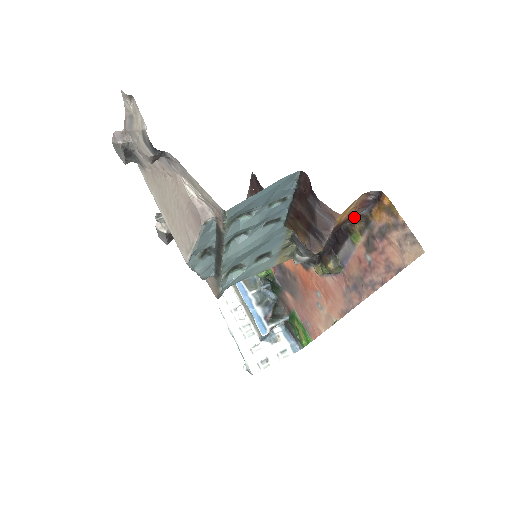
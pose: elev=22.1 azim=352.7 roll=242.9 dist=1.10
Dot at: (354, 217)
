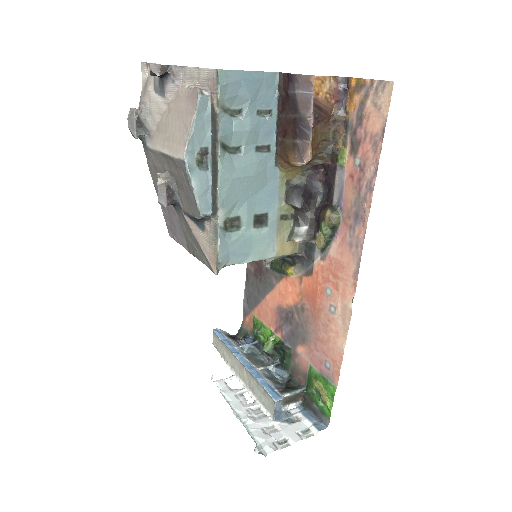
Dot at: (334, 126)
